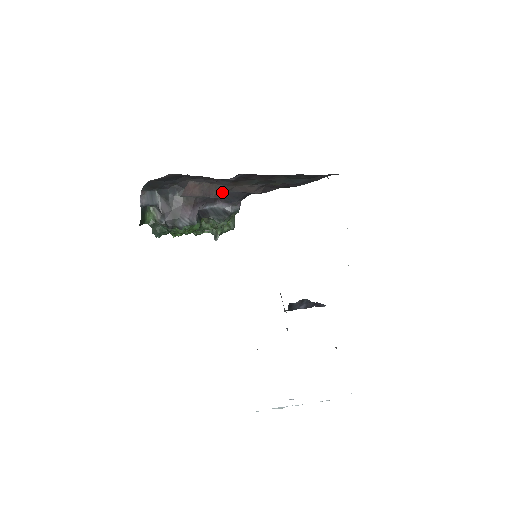
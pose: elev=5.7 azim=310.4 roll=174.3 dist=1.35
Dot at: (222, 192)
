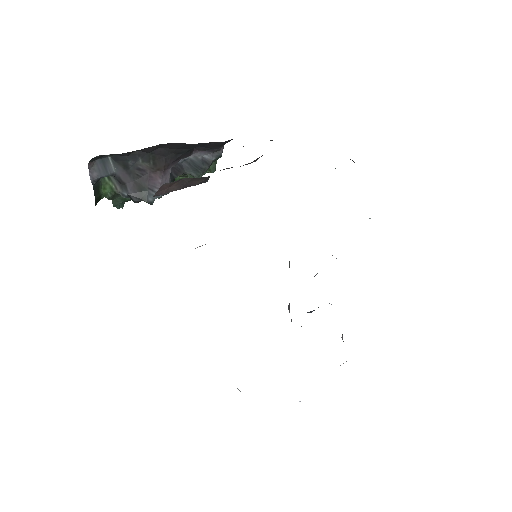
Dot at: (208, 177)
